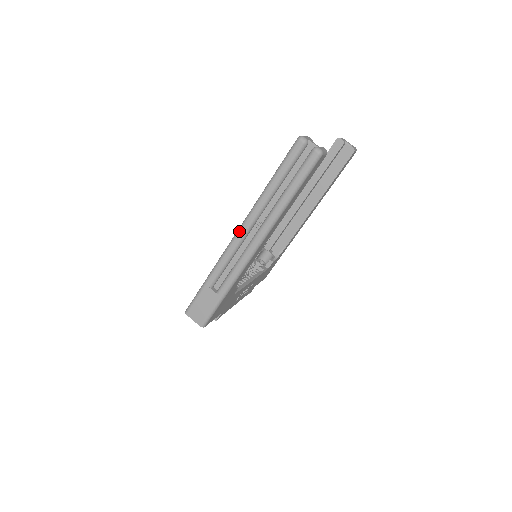
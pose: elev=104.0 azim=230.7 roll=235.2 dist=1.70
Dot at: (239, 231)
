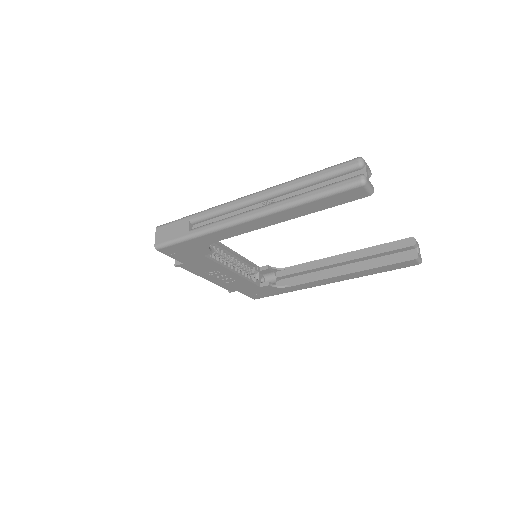
Dot at: (249, 195)
